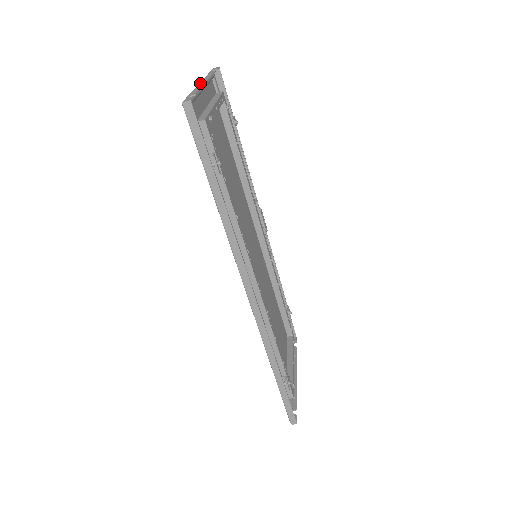
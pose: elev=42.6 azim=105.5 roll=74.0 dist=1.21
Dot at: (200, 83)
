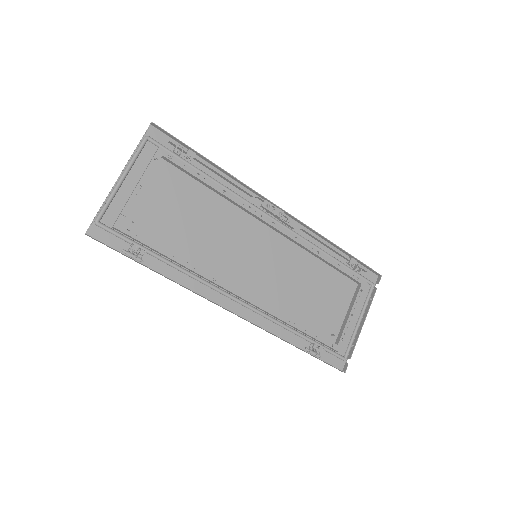
Dot at: occluded
